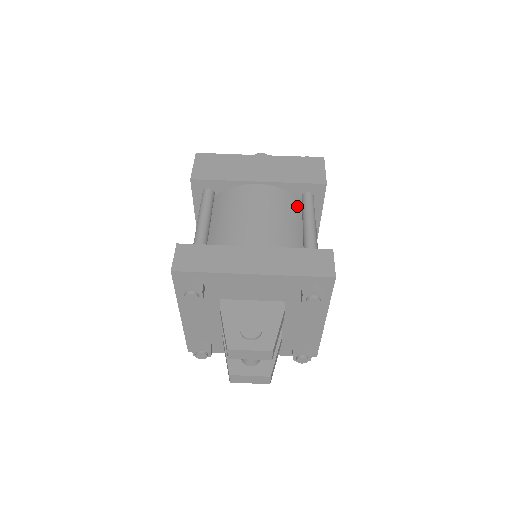
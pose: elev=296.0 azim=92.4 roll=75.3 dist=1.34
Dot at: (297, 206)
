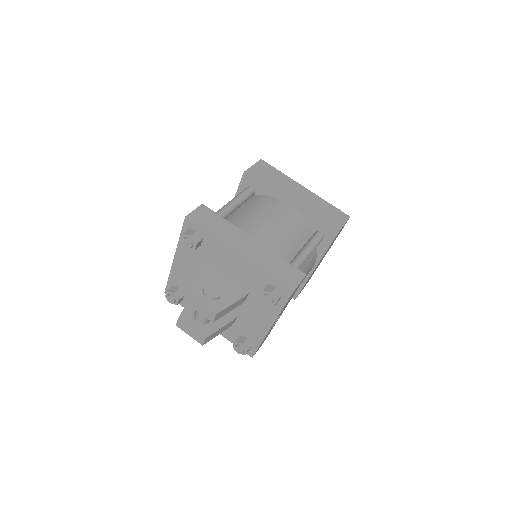
Dot at: (306, 236)
